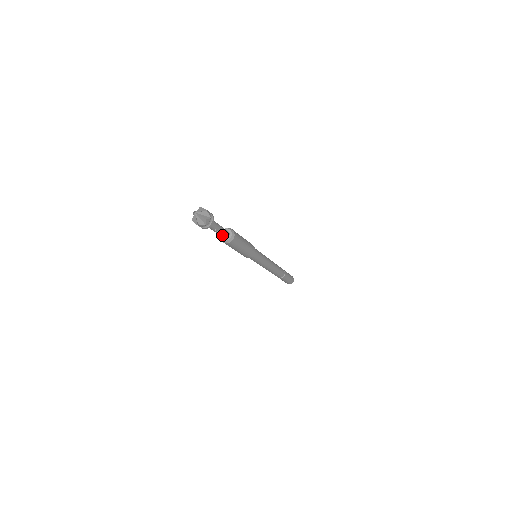
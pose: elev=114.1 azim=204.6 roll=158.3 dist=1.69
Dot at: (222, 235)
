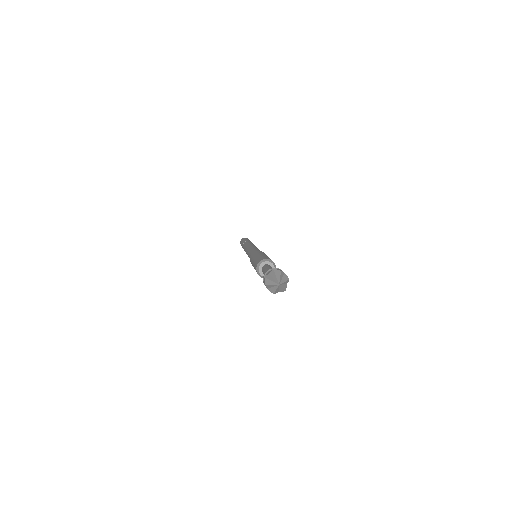
Dot at: occluded
